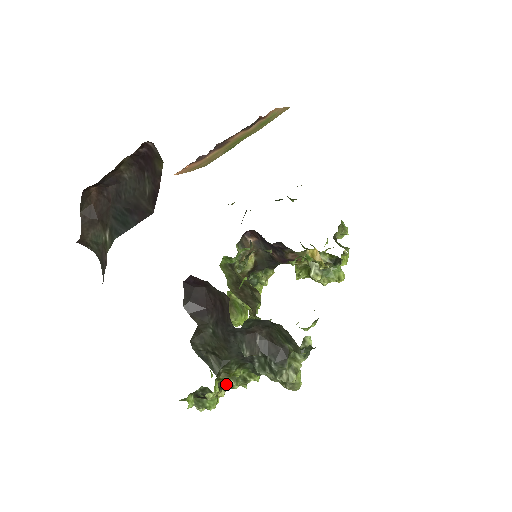
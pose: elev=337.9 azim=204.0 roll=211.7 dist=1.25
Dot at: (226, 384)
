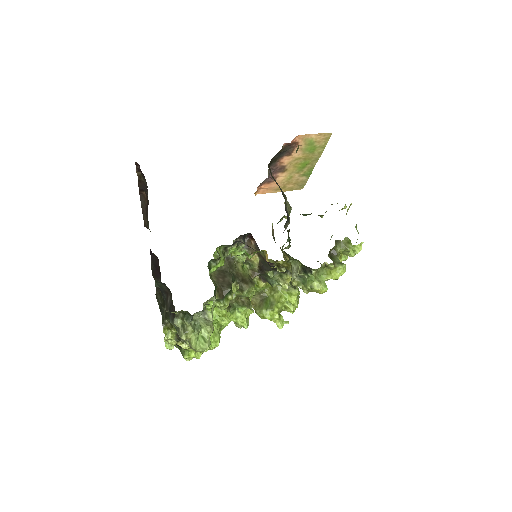
Dot at: occluded
